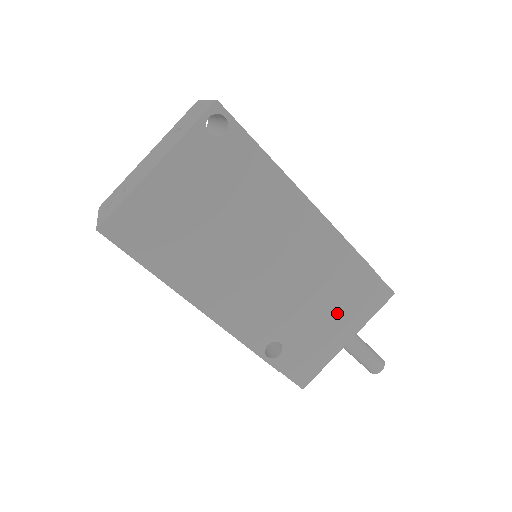
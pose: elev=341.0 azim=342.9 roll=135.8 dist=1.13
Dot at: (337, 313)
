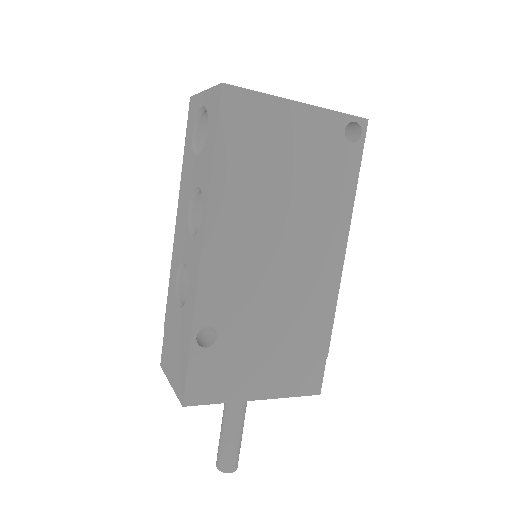
Dot at: (275, 362)
